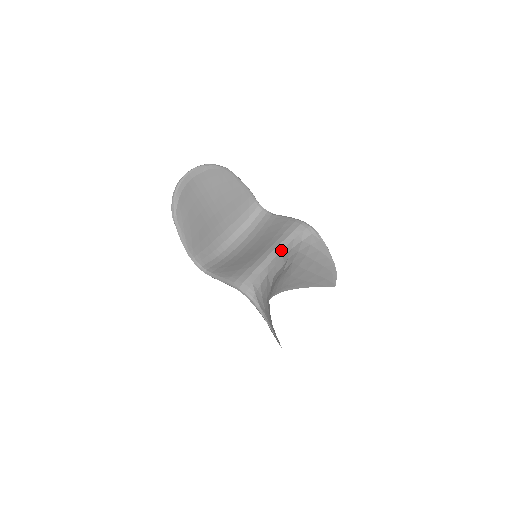
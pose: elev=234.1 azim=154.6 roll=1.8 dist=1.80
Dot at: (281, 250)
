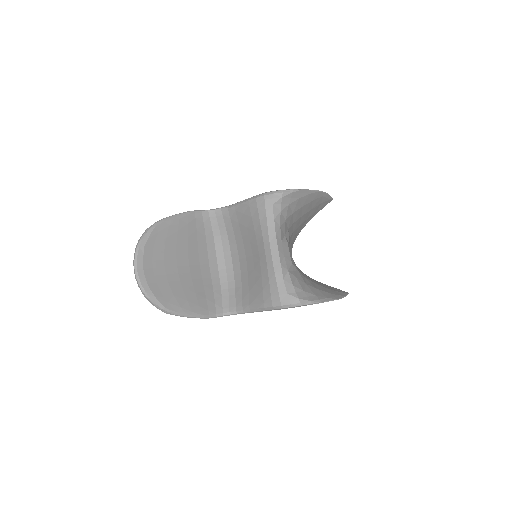
Dot at: (275, 240)
